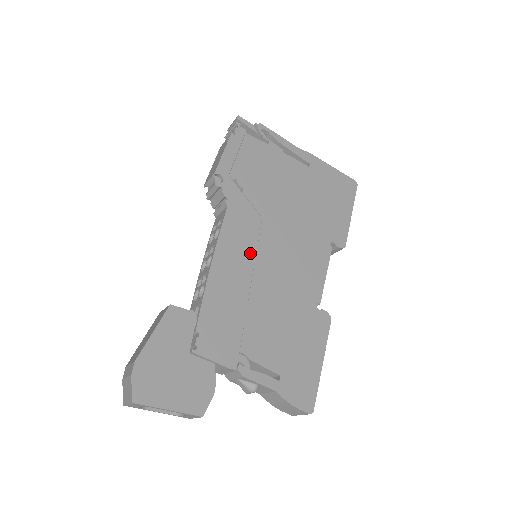
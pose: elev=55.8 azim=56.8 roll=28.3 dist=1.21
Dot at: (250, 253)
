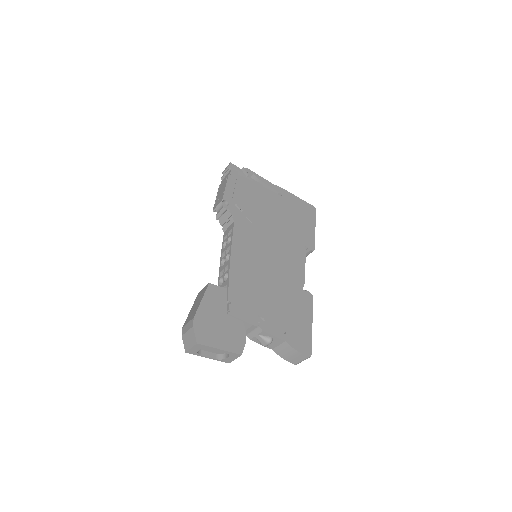
Dot at: (254, 252)
